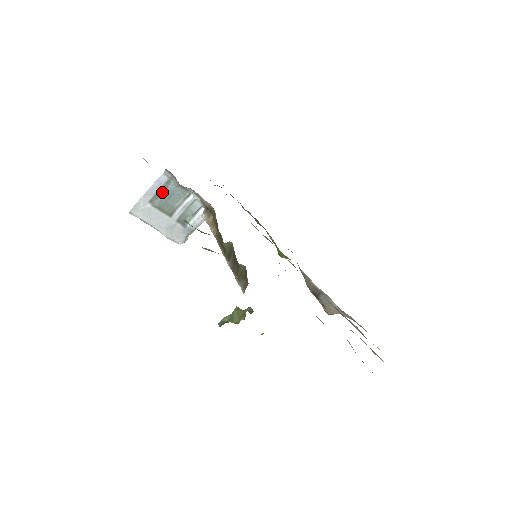
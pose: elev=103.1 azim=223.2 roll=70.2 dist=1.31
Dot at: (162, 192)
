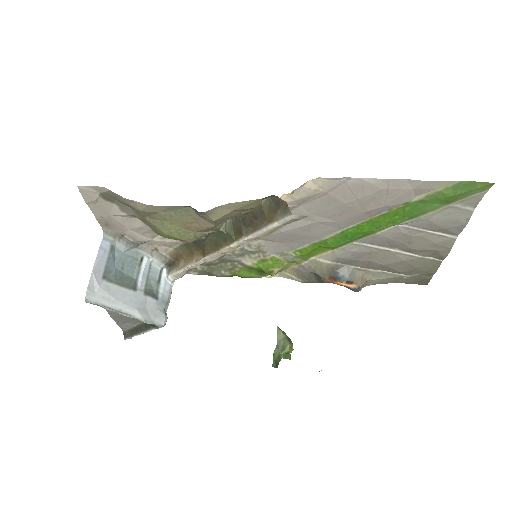
Dot at: (111, 264)
